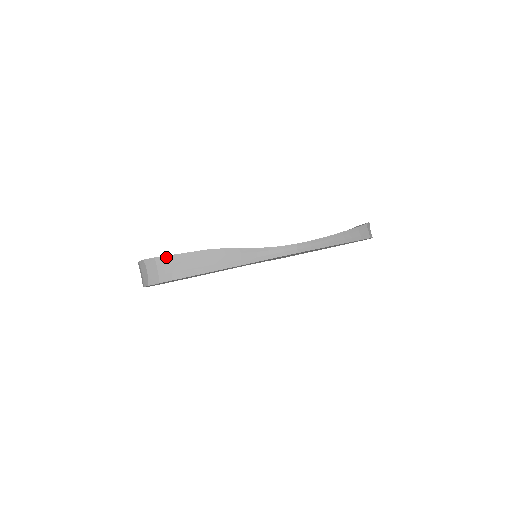
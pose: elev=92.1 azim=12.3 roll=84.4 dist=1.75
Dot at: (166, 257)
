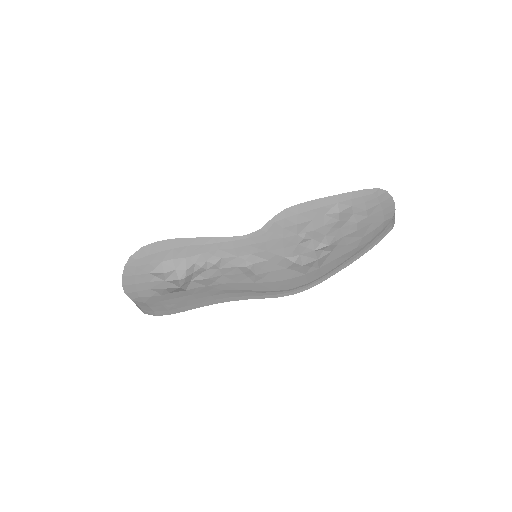
Dot at: (158, 302)
